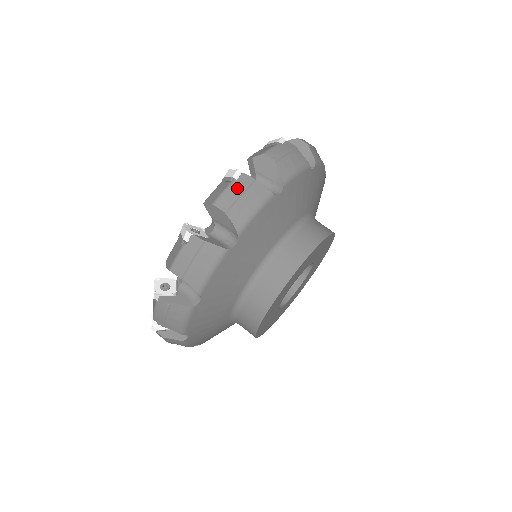
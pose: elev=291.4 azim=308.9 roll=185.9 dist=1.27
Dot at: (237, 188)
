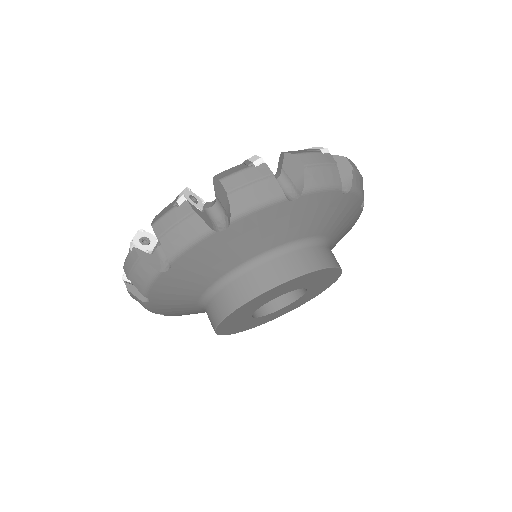
Dot at: (174, 216)
